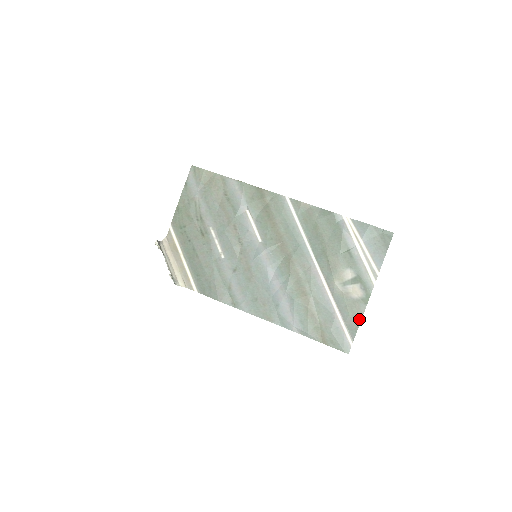
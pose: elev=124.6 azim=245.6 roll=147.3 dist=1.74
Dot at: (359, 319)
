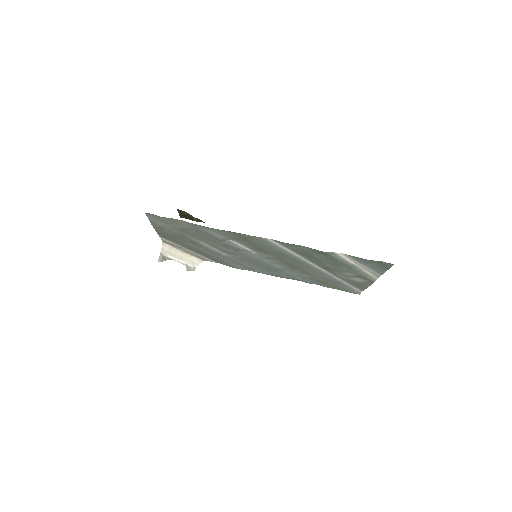
Dot at: (365, 287)
